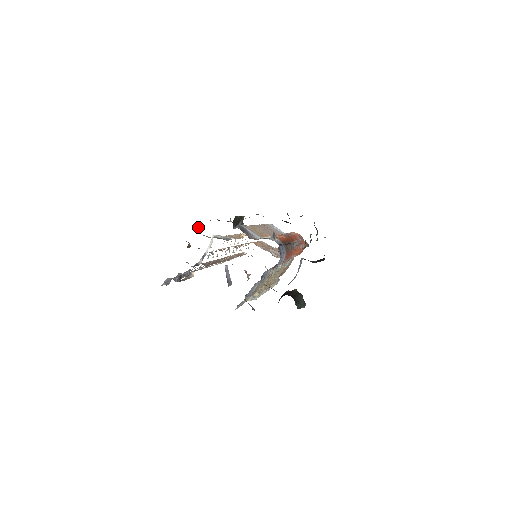
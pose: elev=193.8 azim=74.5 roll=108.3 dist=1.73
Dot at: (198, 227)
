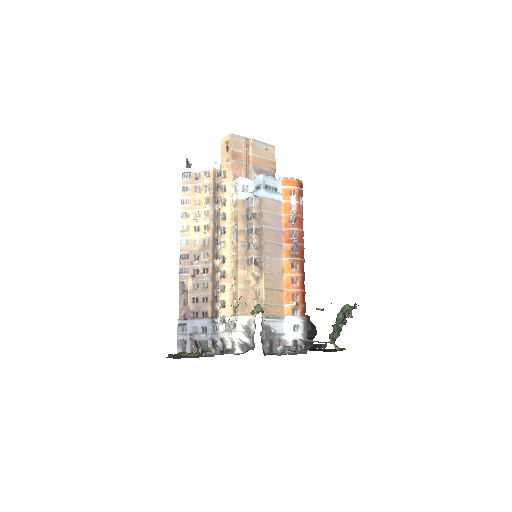
Dot at: occluded
